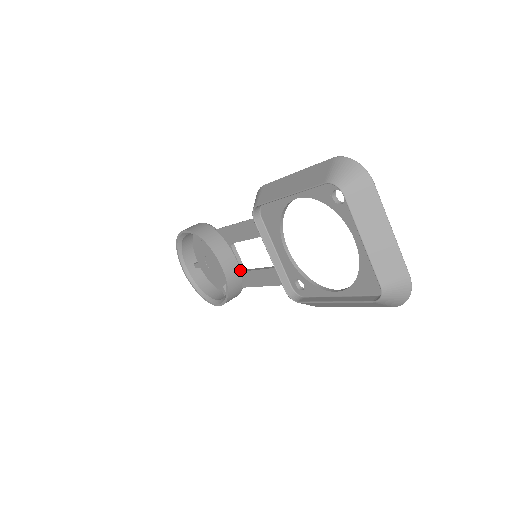
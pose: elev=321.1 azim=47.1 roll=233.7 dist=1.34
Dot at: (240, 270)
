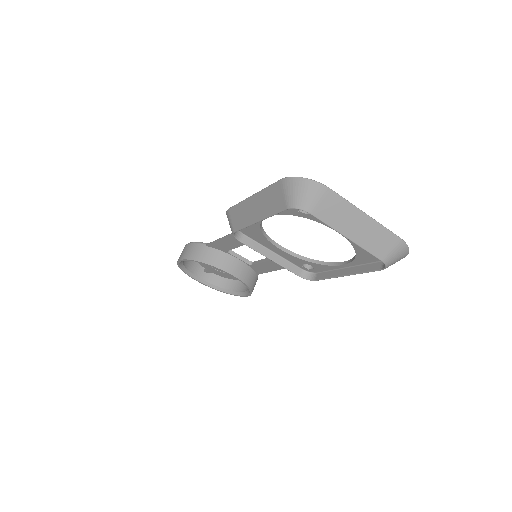
Dot at: (248, 265)
